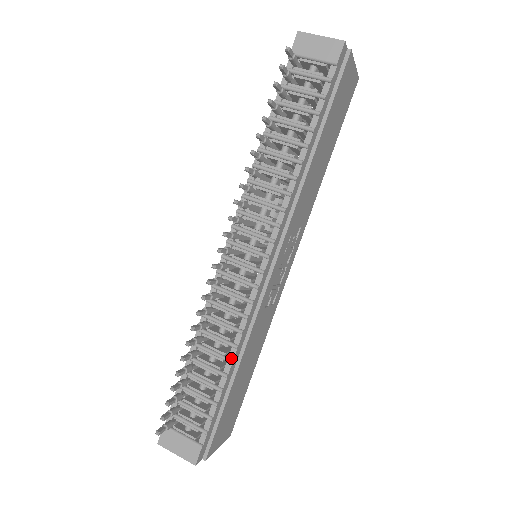
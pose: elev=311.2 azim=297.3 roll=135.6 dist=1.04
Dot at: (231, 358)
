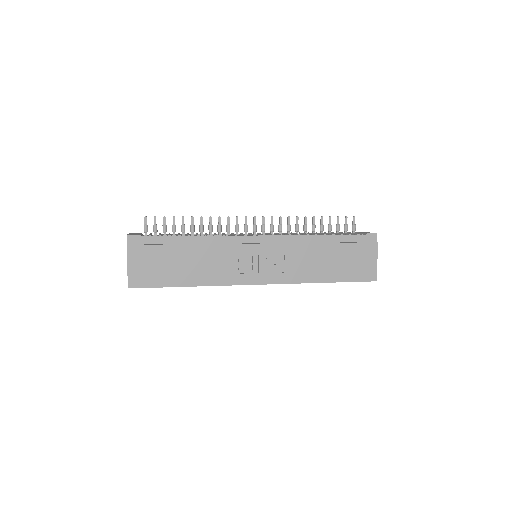
Dot at: (200, 236)
